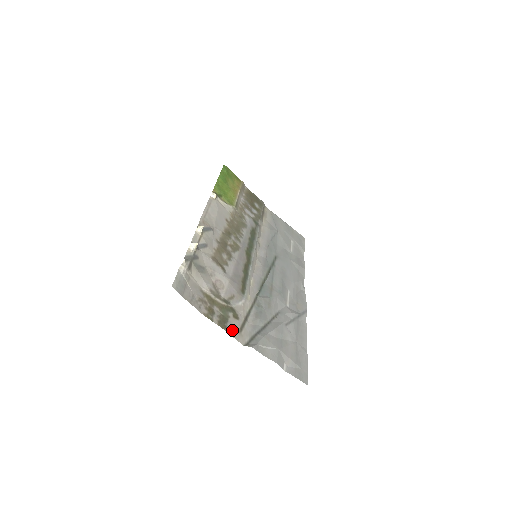
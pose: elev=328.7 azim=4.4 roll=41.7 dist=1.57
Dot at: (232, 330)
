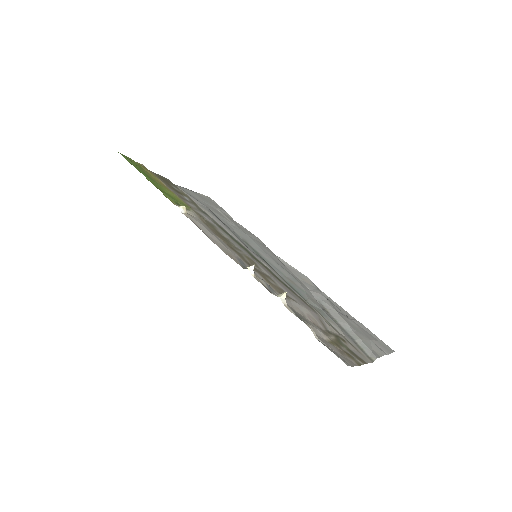
Dot at: (362, 357)
